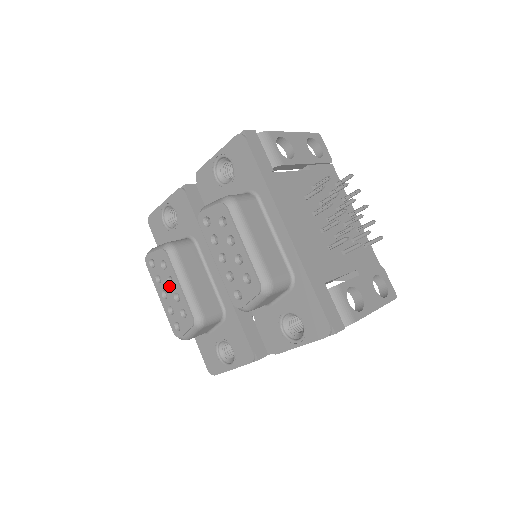
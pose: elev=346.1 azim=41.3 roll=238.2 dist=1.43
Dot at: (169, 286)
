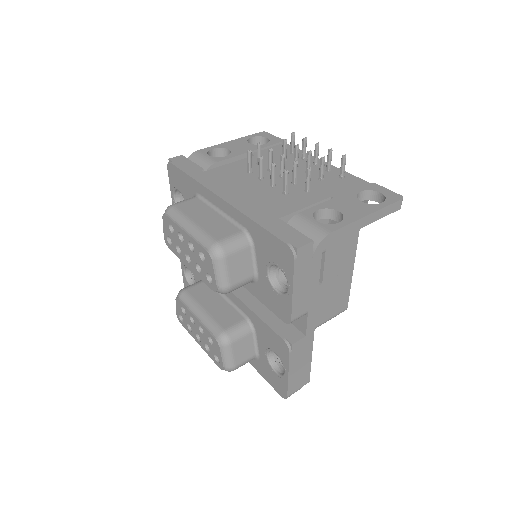
Dot at: (194, 326)
